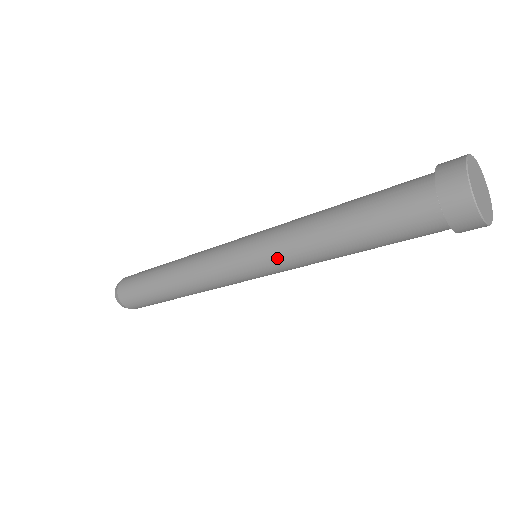
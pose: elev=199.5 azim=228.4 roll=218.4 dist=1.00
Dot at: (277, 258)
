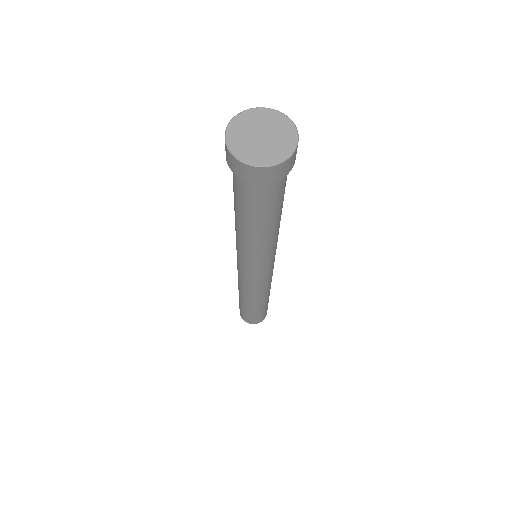
Dot at: (237, 245)
